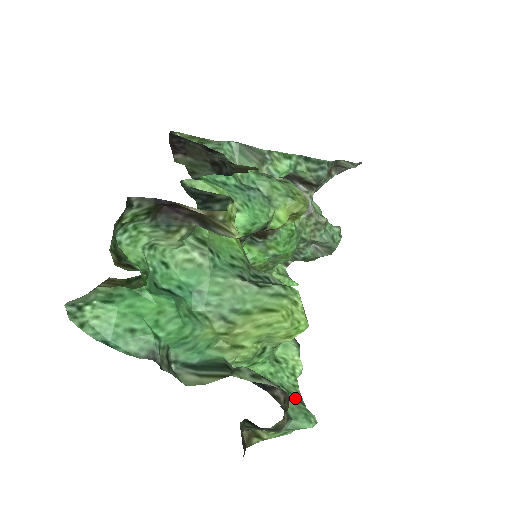
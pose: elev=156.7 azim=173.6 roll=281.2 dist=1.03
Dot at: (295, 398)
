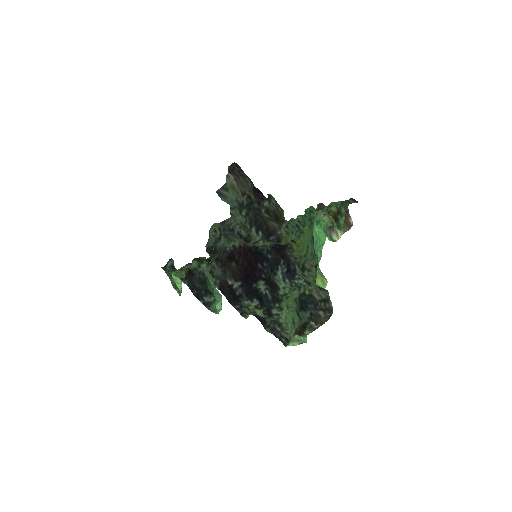
Dot at: occluded
